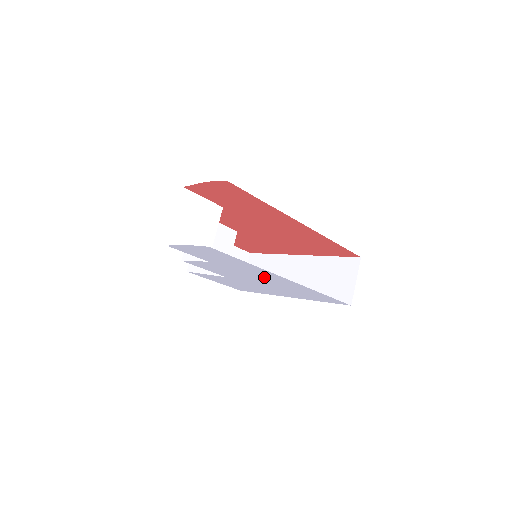
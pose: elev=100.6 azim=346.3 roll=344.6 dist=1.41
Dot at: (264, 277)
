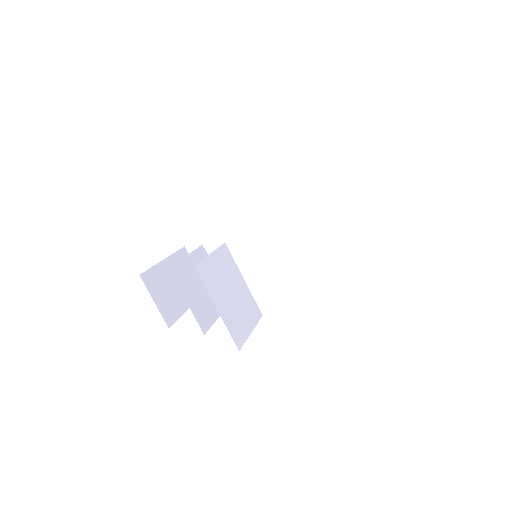
Dot at: occluded
